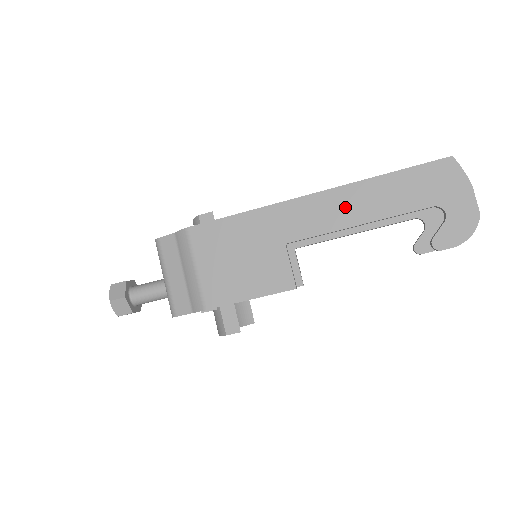
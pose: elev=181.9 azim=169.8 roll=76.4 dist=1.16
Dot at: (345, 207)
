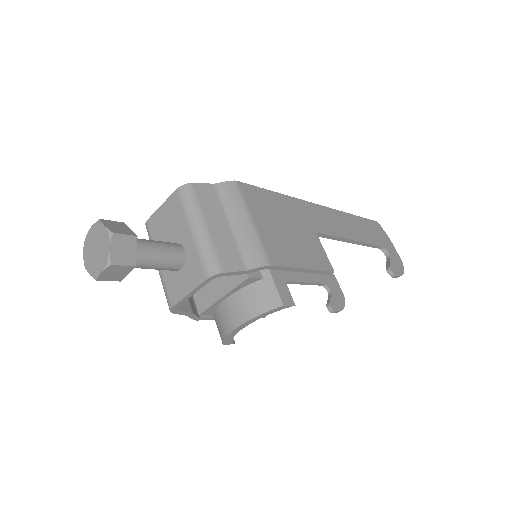
Dot at: (342, 224)
